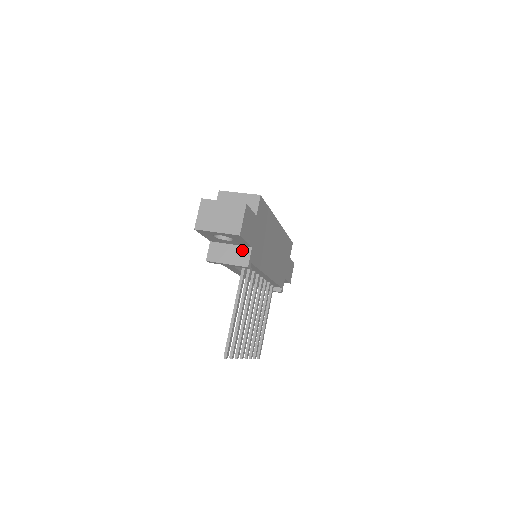
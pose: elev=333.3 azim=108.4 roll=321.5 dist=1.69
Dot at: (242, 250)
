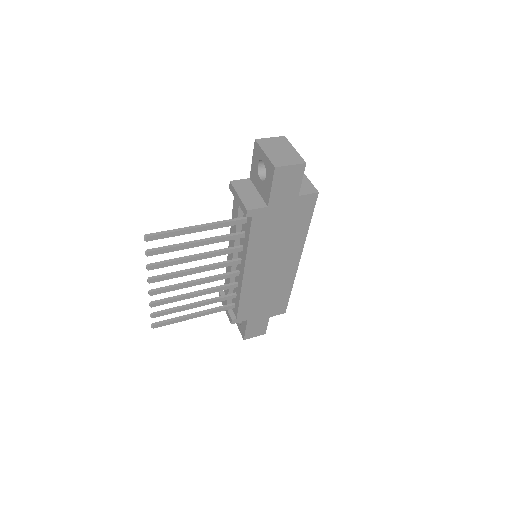
Dot at: (260, 201)
